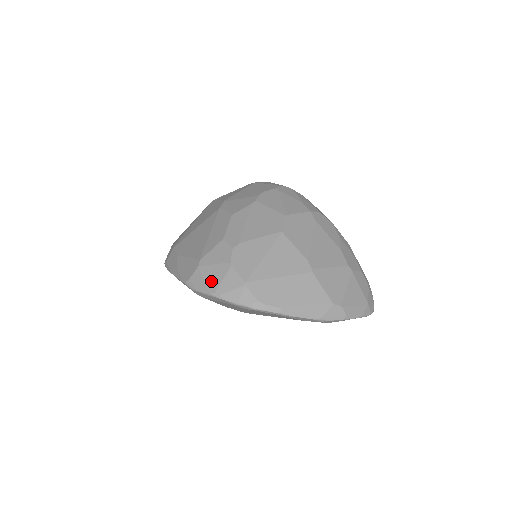
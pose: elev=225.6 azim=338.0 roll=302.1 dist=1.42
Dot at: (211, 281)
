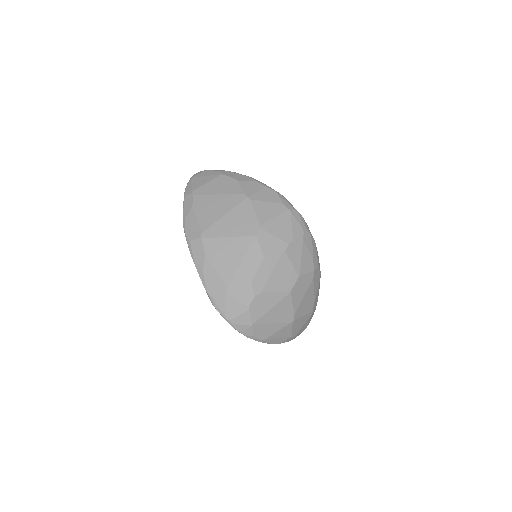
Dot at: (230, 311)
